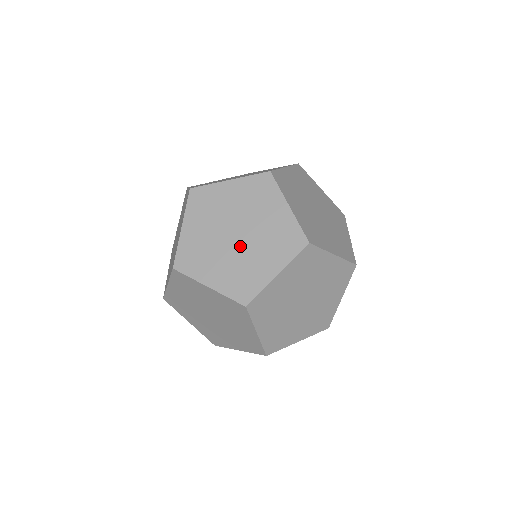
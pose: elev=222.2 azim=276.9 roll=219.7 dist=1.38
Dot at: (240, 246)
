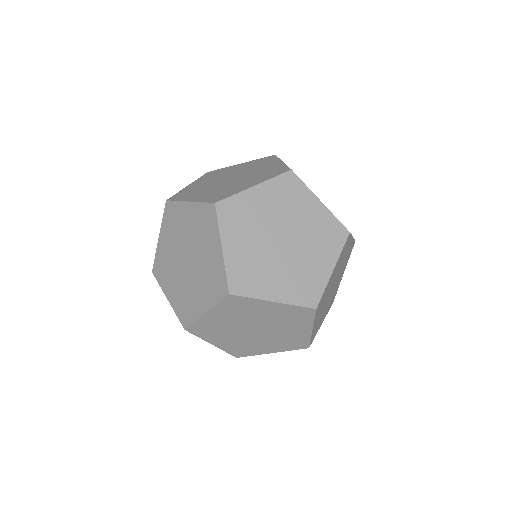
Dot at: (253, 336)
